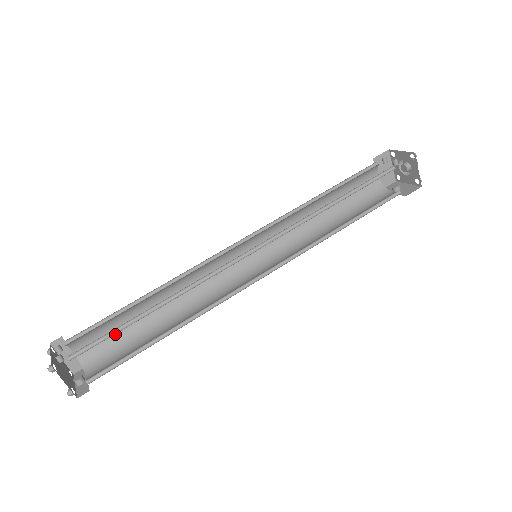
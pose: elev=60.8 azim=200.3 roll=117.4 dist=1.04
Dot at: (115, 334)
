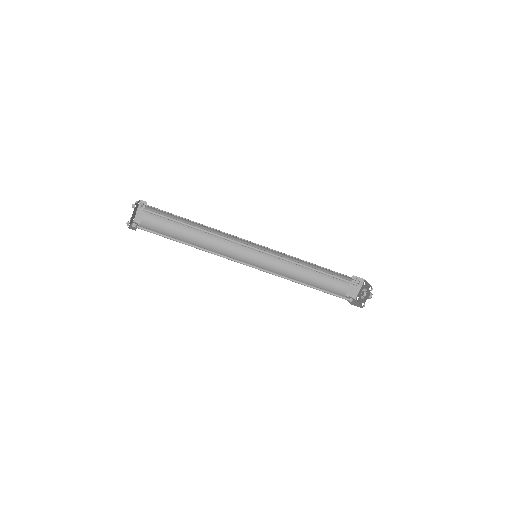
Dot at: (166, 225)
